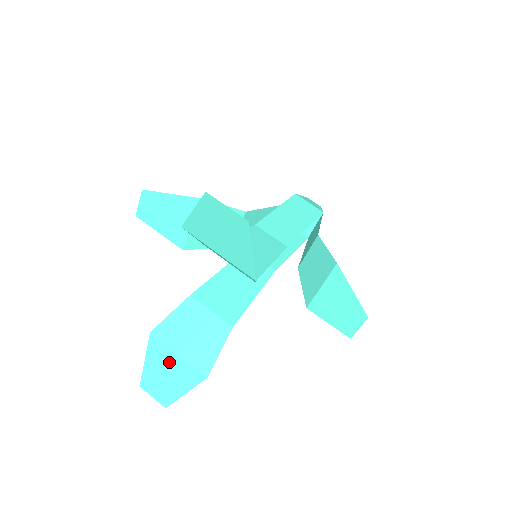
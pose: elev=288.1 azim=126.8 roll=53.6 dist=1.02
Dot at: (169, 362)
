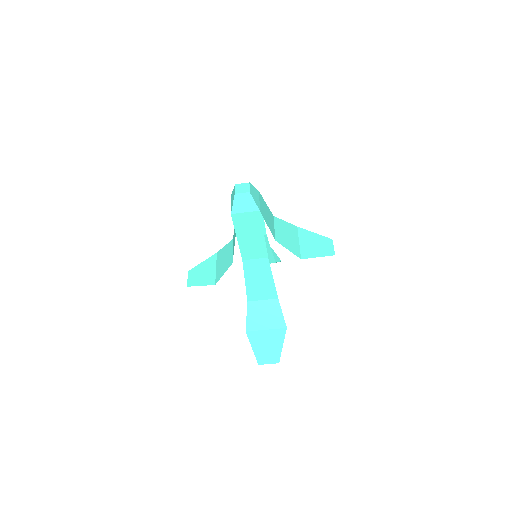
Dot at: occluded
